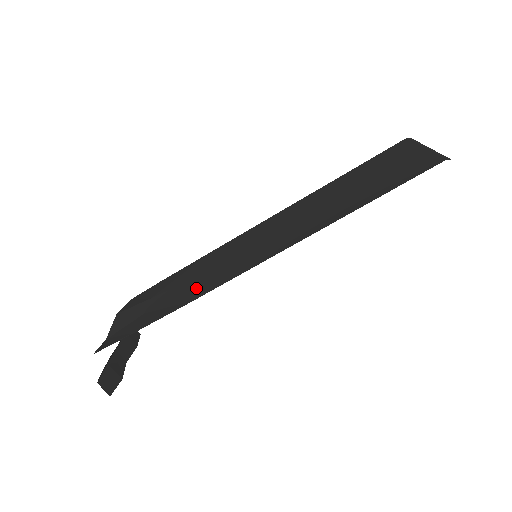
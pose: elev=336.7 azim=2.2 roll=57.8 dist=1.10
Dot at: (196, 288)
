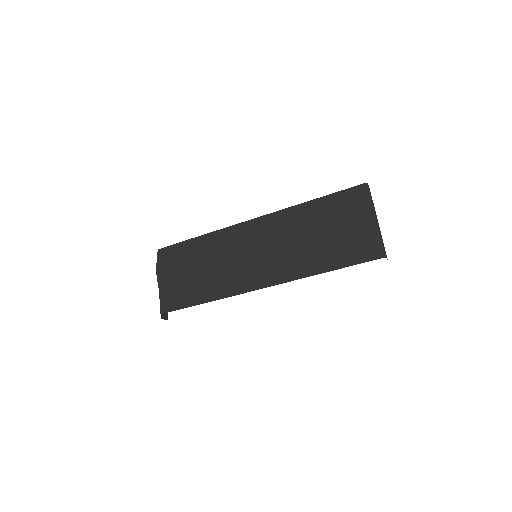
Dot at: (221, 282)
